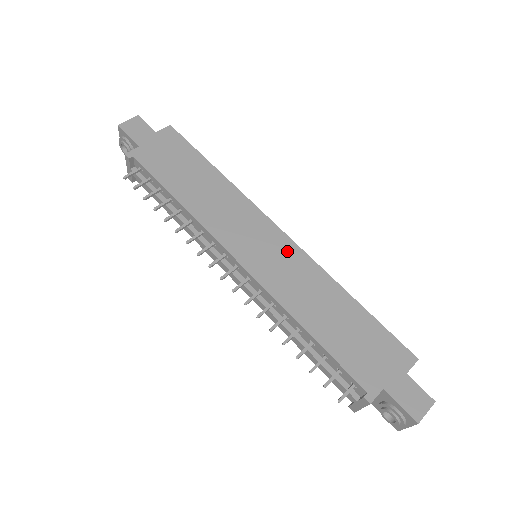
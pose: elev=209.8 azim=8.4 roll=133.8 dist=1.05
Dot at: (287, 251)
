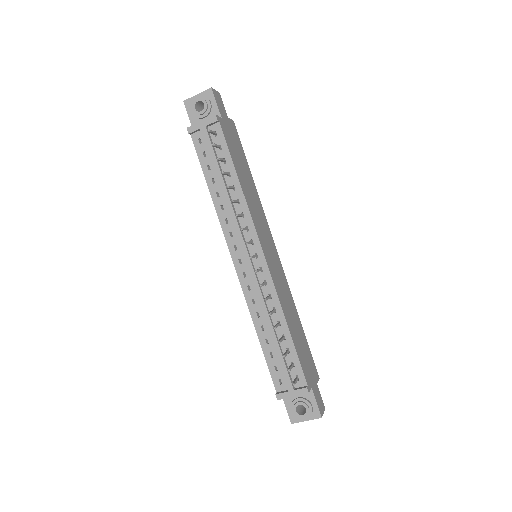
Dot at: (279, 266)
